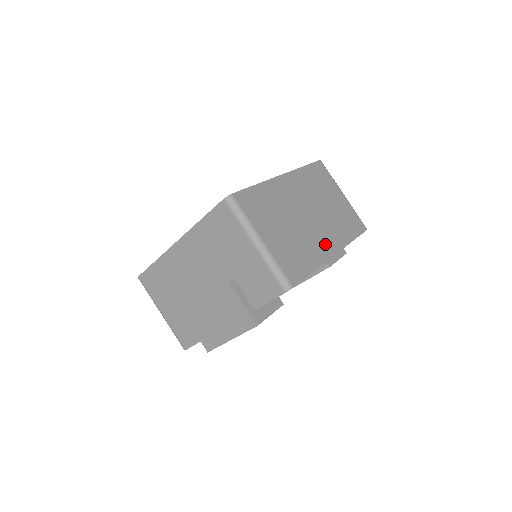
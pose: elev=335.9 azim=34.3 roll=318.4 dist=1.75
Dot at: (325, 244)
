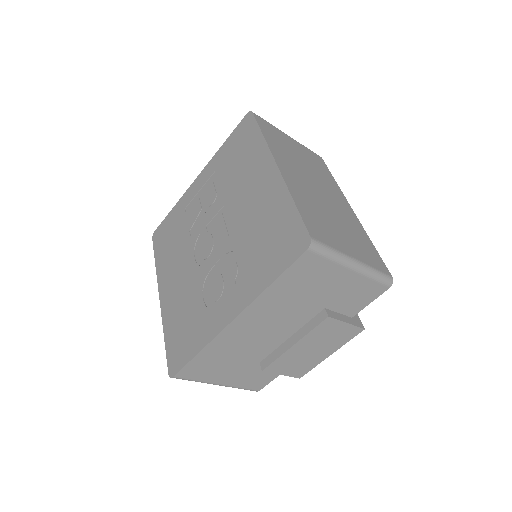
Dot at: (344, 207)
